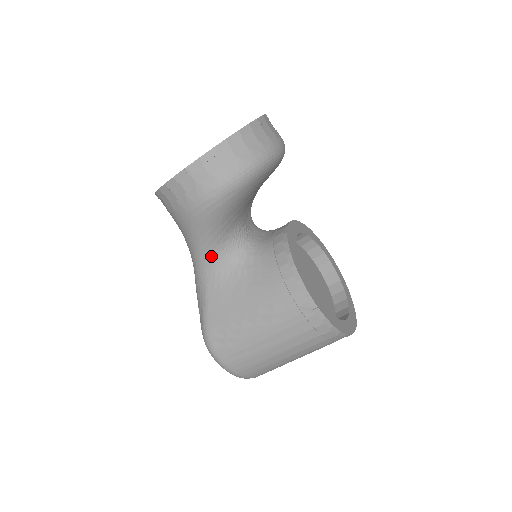
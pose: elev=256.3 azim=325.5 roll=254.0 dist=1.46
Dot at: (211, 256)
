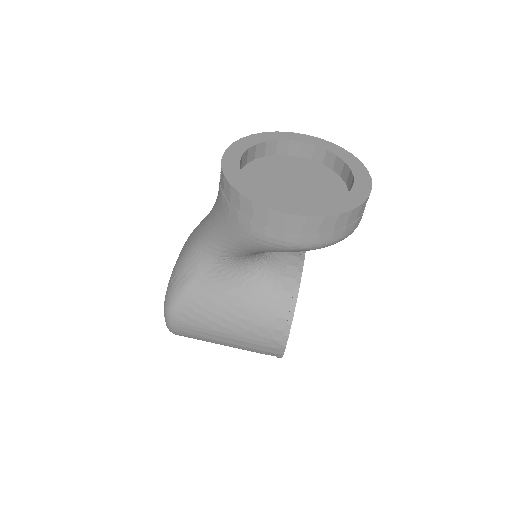
Dot at: (231, 258)
